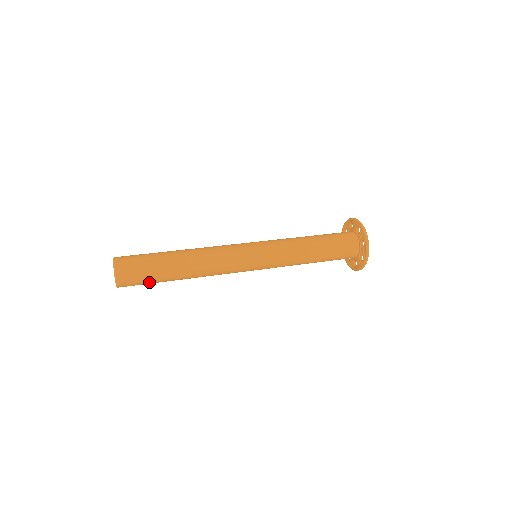
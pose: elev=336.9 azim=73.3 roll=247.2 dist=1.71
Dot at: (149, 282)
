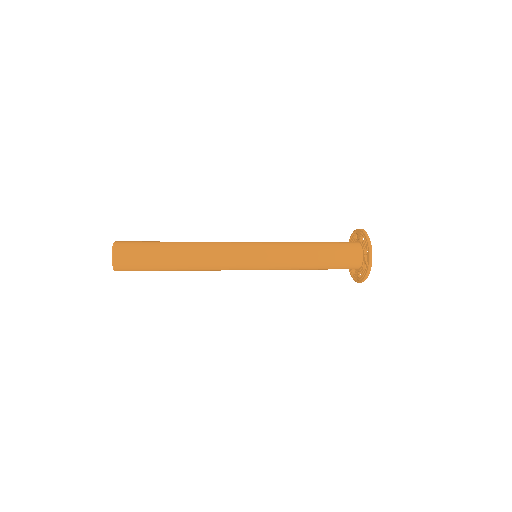
Dot at: (145, 258)
